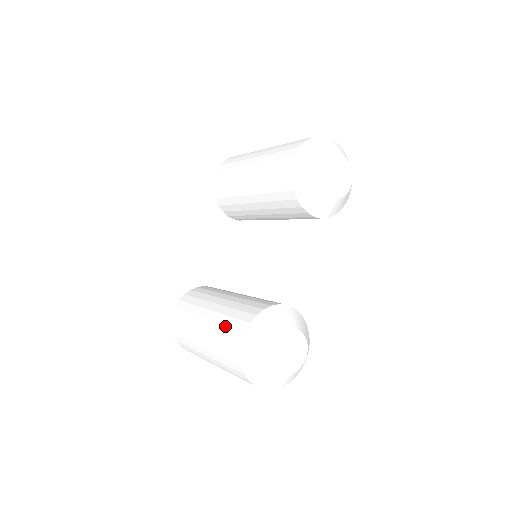
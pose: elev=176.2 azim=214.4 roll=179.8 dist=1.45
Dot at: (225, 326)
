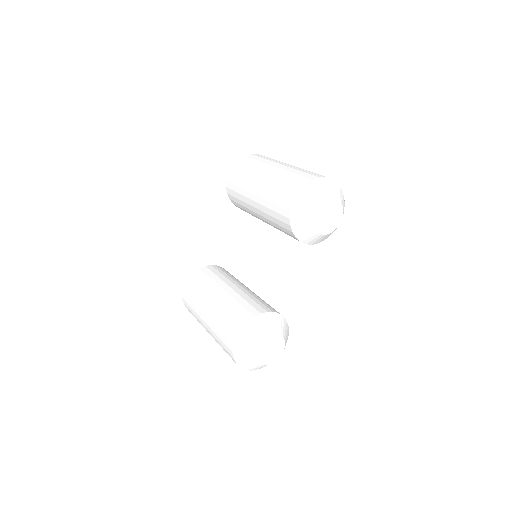
Dot at: (224, 321)
